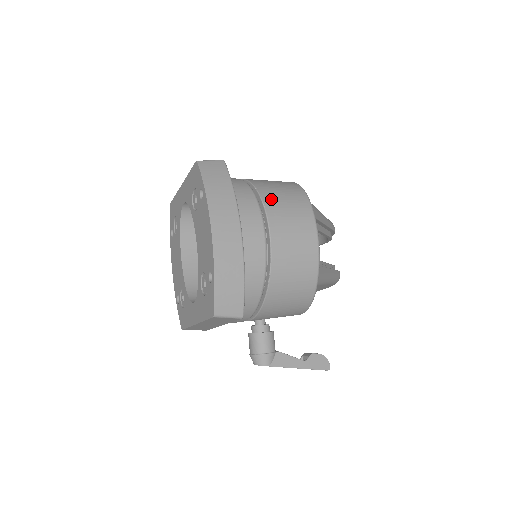
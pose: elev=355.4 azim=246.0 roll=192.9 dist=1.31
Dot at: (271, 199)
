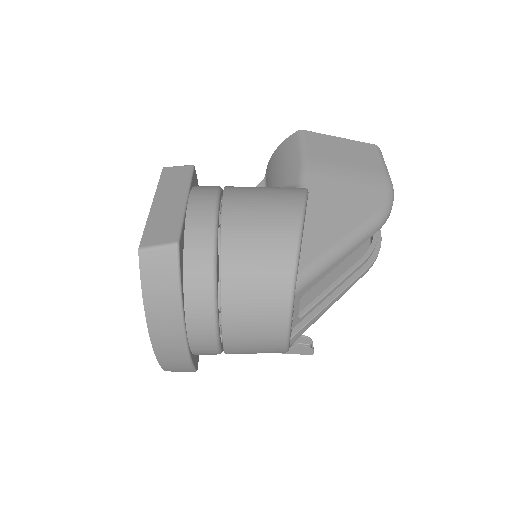
Dot at: (234, 299)
